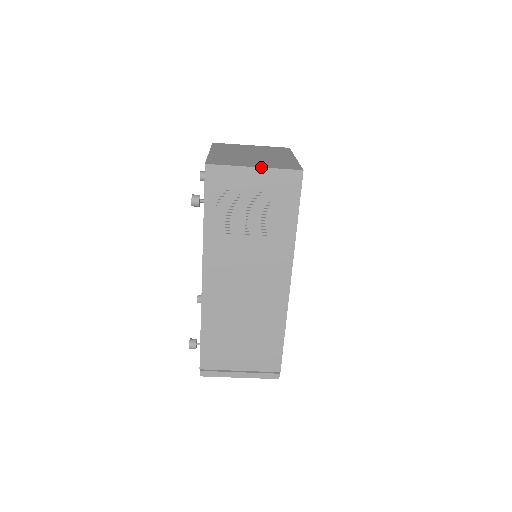
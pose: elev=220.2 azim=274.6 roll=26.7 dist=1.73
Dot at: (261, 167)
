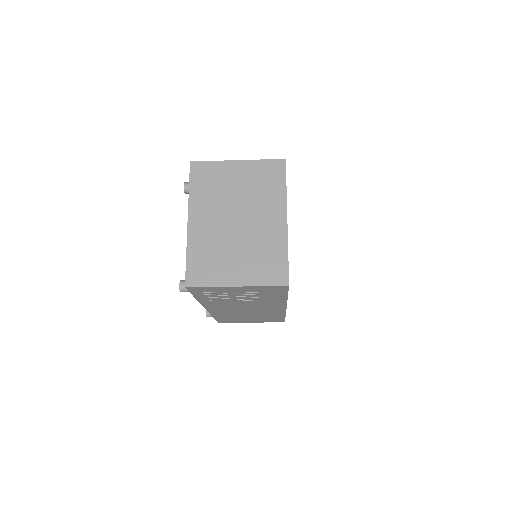
Dot at: (243, 286)
